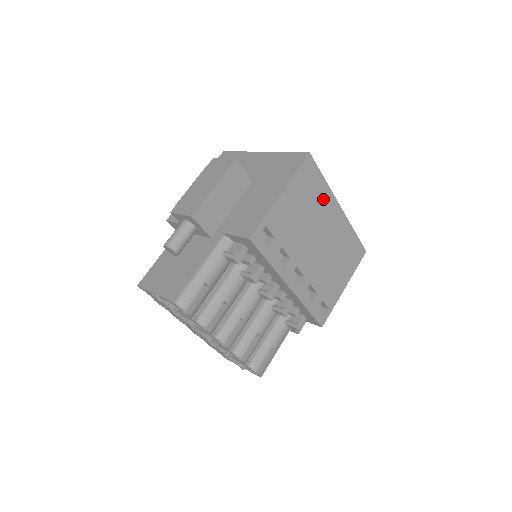
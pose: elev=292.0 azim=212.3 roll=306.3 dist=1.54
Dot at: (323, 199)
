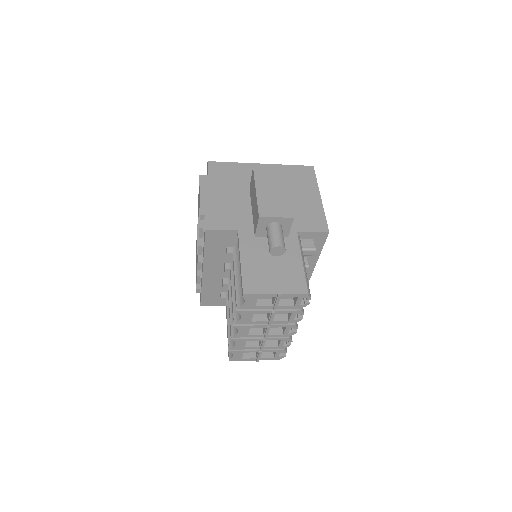
Dot at: occluded
